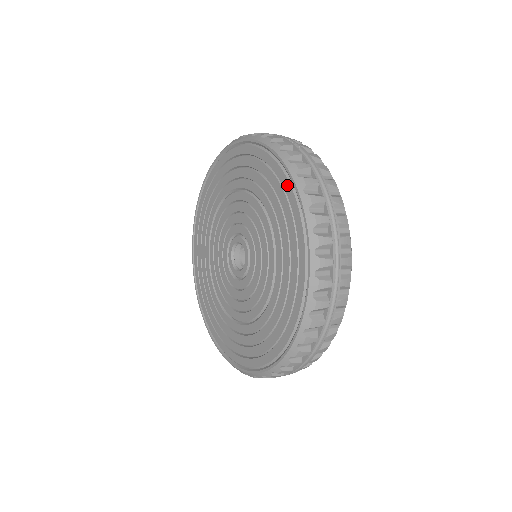
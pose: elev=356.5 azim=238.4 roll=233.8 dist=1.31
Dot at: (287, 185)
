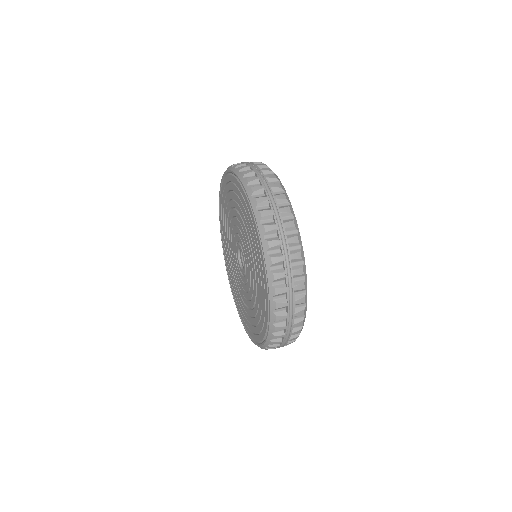
Dot at: (252, 215)
